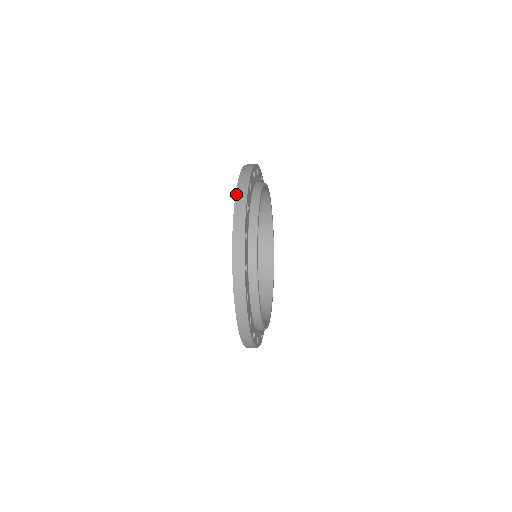
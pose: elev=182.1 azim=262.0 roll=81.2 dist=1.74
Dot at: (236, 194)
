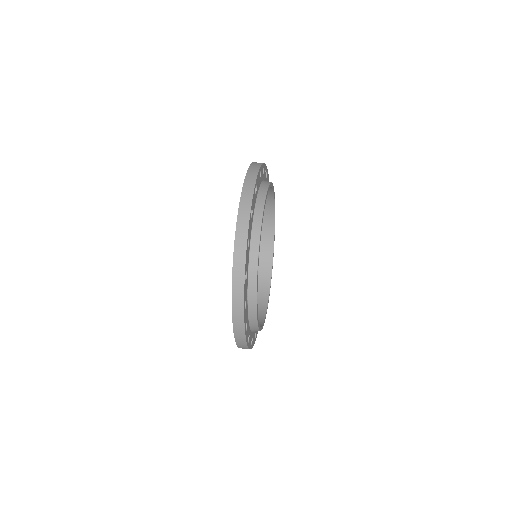
Dot at: (233, 326)
